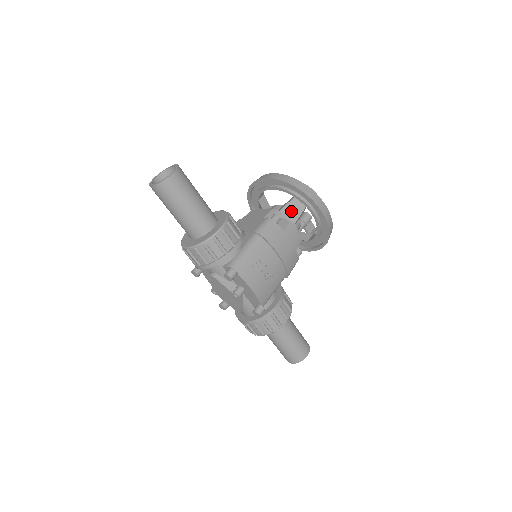
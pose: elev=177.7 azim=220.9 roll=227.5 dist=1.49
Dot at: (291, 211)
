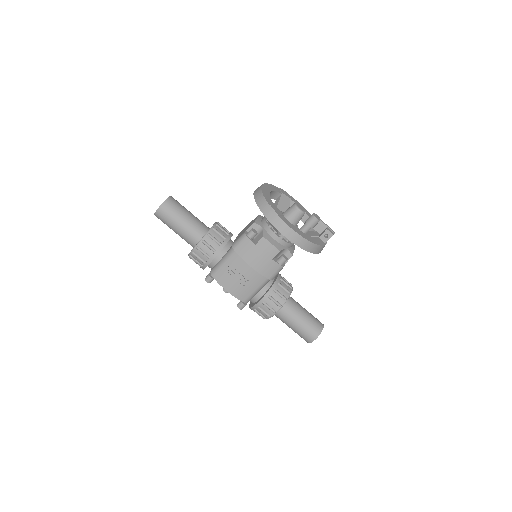
Dot at: occluded
